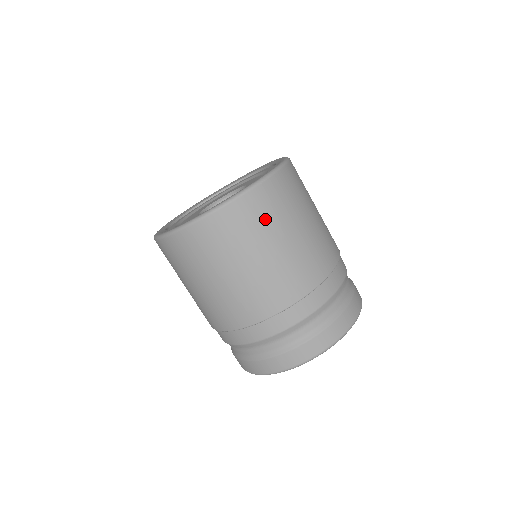
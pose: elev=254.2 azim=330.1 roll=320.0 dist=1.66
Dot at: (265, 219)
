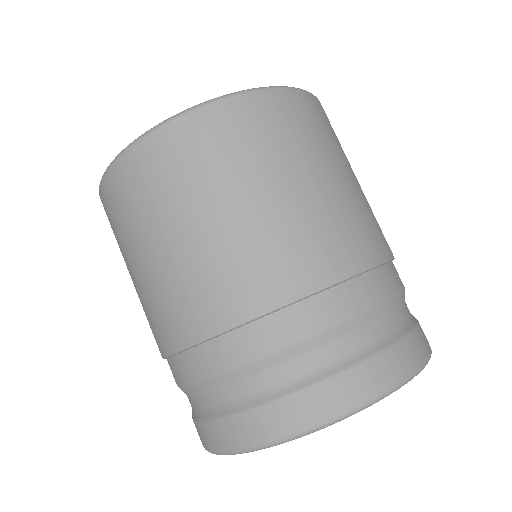
Dot at: (311, 133)
